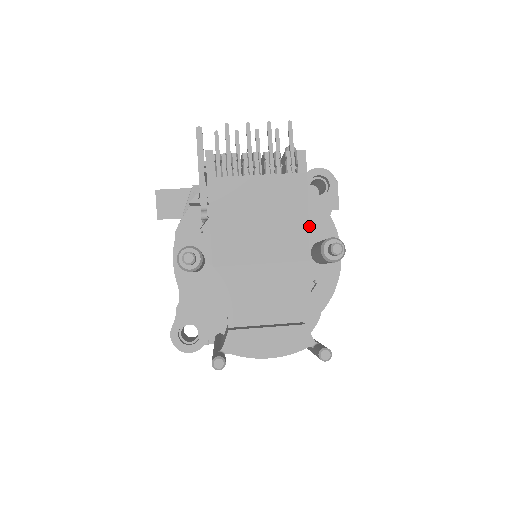
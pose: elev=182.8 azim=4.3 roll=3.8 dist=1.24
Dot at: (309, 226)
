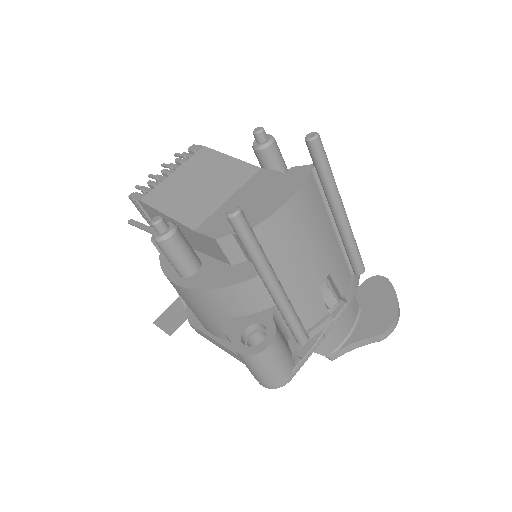
Dot at: occluded
